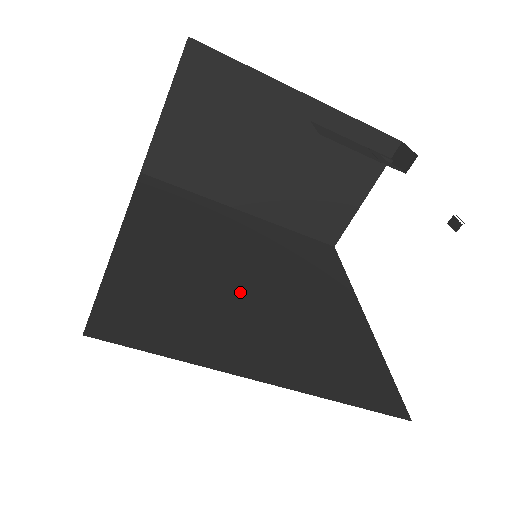
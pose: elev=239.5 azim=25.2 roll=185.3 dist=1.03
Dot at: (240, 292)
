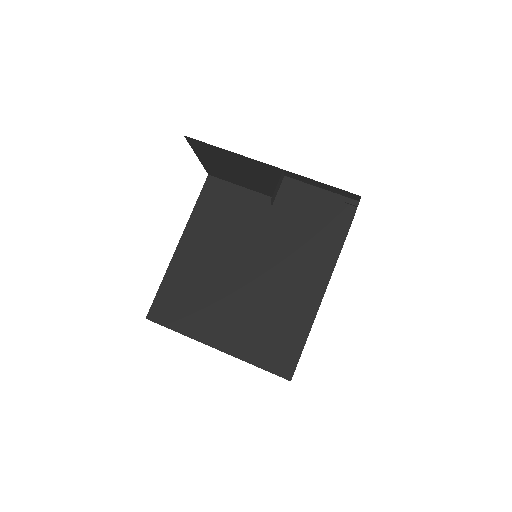
Dot at: (231, 288)
